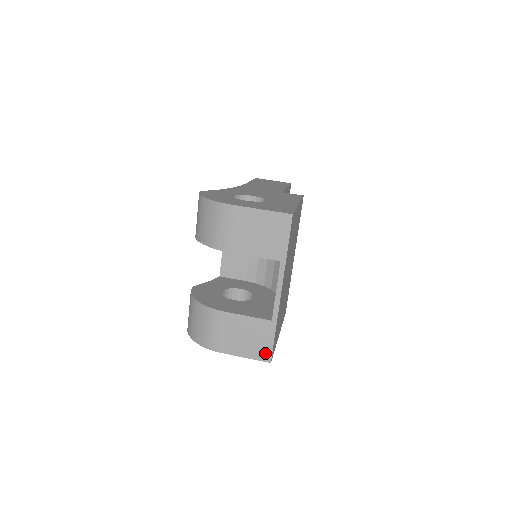
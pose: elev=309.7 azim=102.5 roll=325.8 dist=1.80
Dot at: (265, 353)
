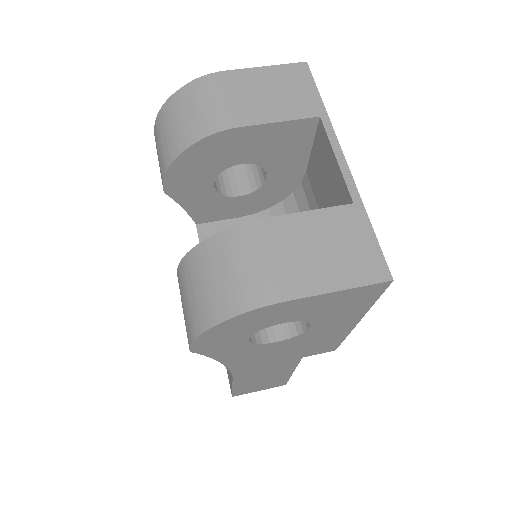
Dot at: (373, 265)
